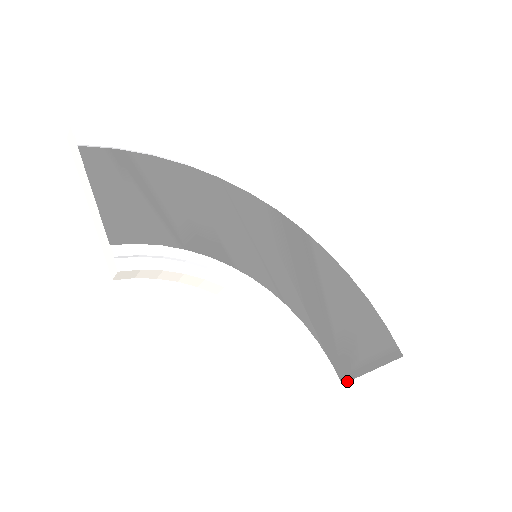
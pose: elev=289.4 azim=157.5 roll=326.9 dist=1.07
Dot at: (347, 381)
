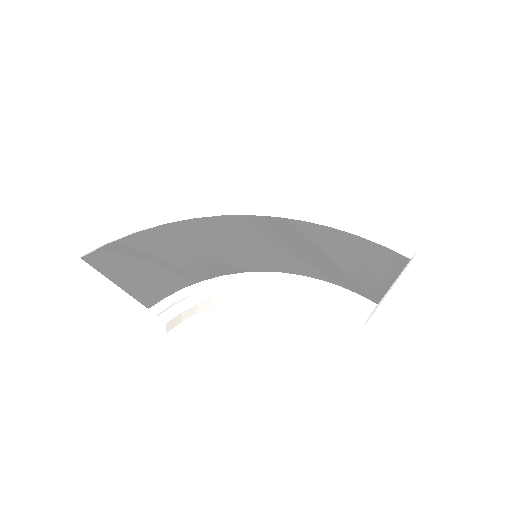
Dot at: (380, 300)
